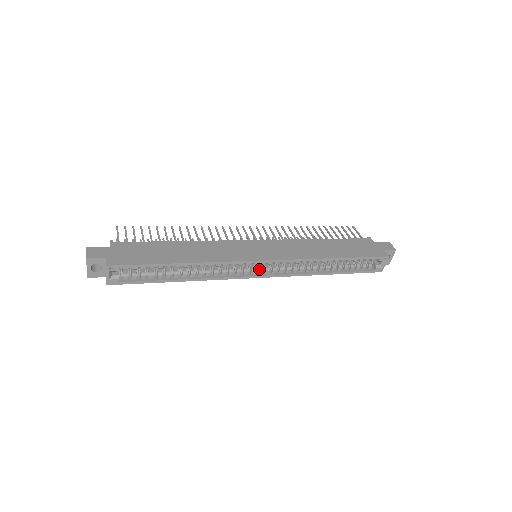
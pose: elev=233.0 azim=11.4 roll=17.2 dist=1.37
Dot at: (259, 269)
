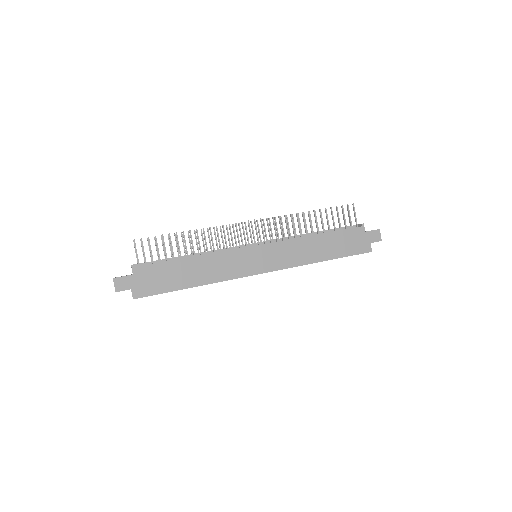
Dot at: occluded
